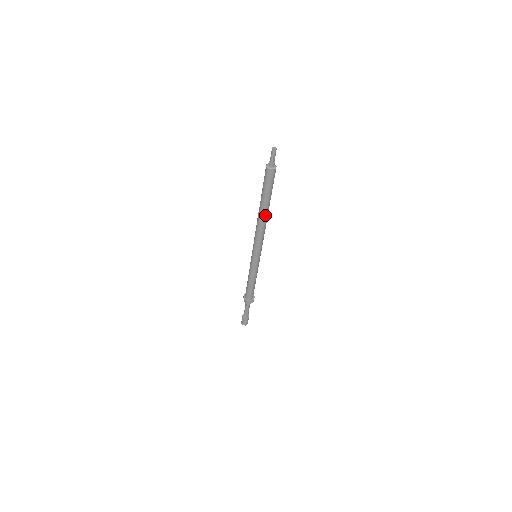
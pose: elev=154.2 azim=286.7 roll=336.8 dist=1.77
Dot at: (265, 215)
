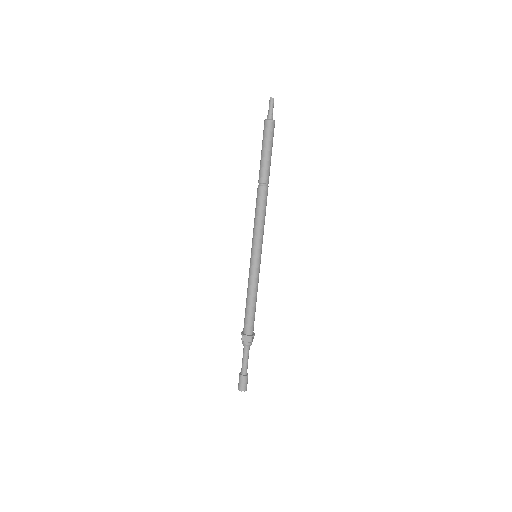
Dot at: (263, 185)
